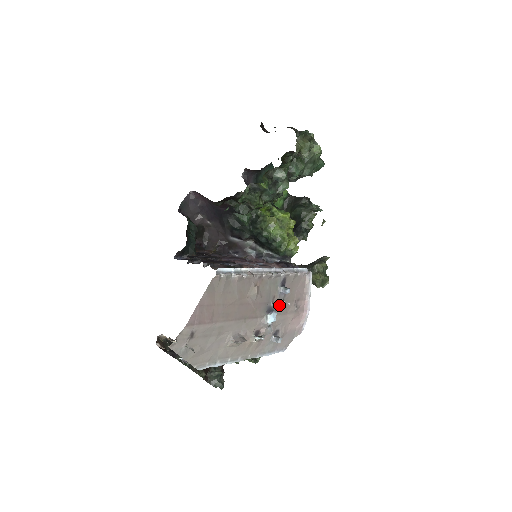
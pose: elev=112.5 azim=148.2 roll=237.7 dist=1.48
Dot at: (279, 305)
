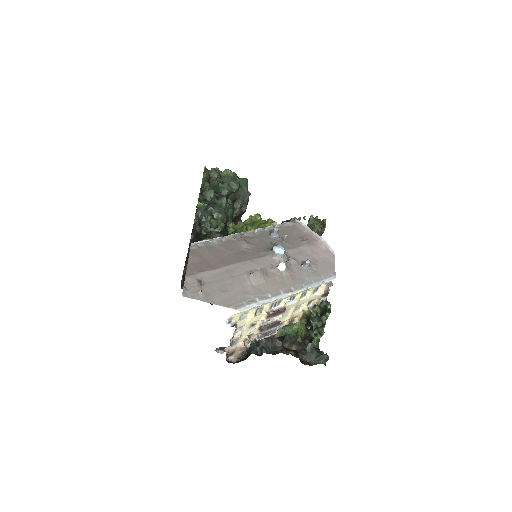
Dot at: (282, 245)
